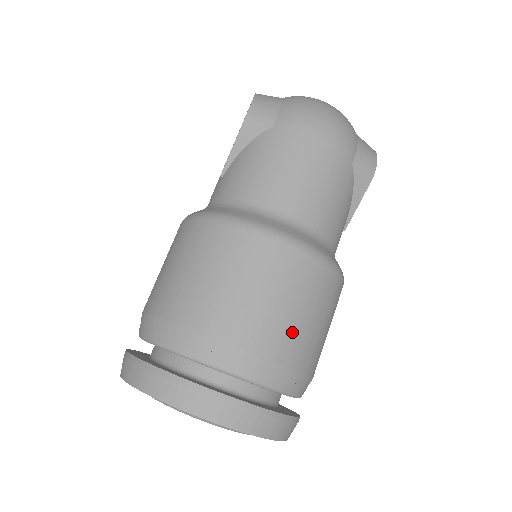
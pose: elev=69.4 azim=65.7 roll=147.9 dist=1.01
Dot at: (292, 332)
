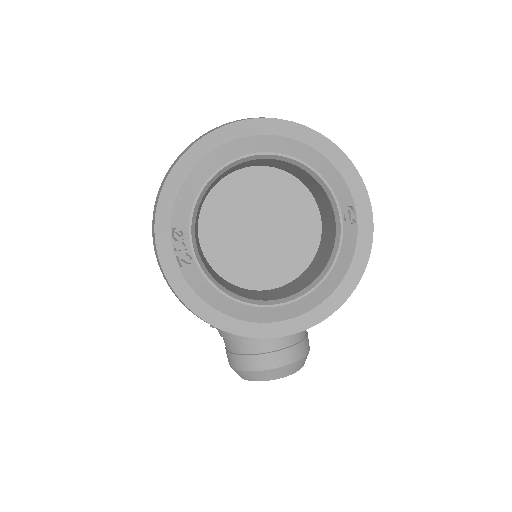
Dot at: occluded
